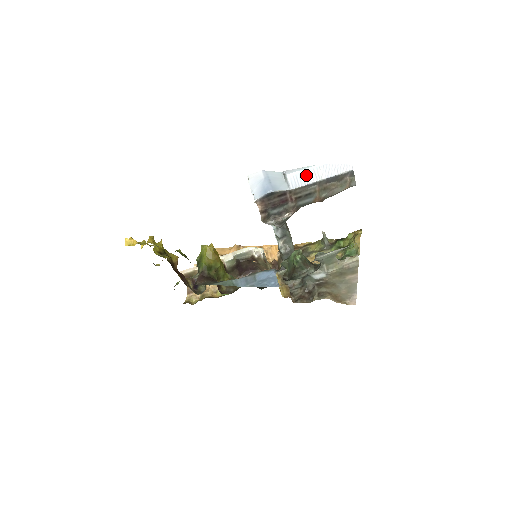
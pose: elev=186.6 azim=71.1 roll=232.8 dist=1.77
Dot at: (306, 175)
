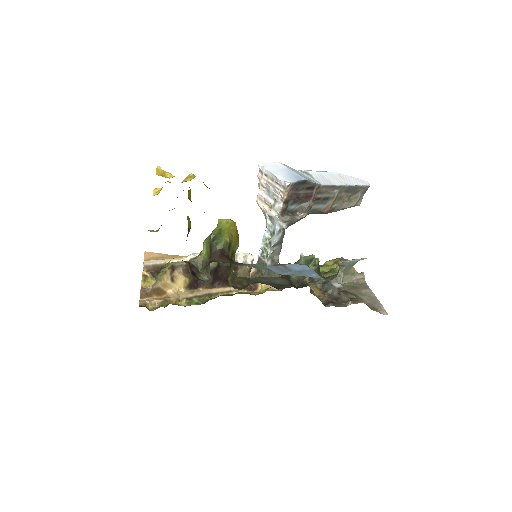
Dot at: (330, 177)
